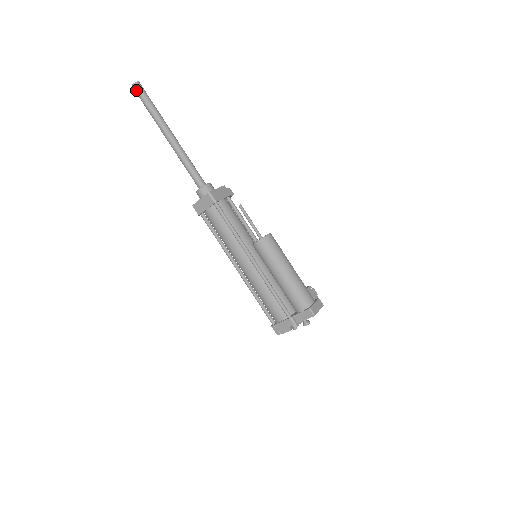
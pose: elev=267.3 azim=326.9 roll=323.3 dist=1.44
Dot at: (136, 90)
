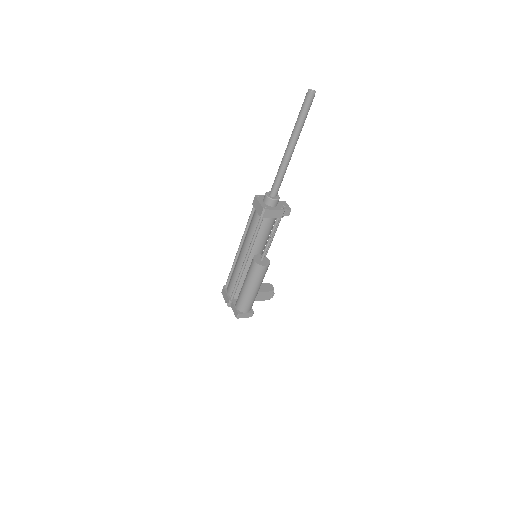
Dot at: (306, 96)
